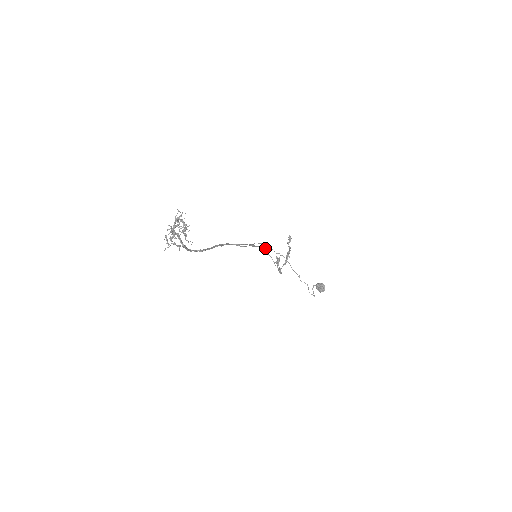
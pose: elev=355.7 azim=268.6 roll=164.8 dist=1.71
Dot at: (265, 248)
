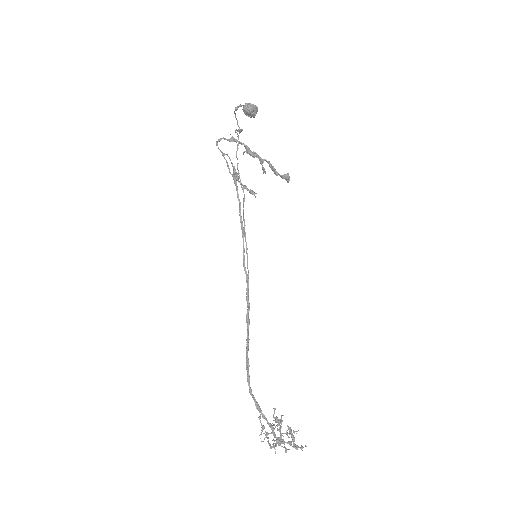
Dot at: occluded
